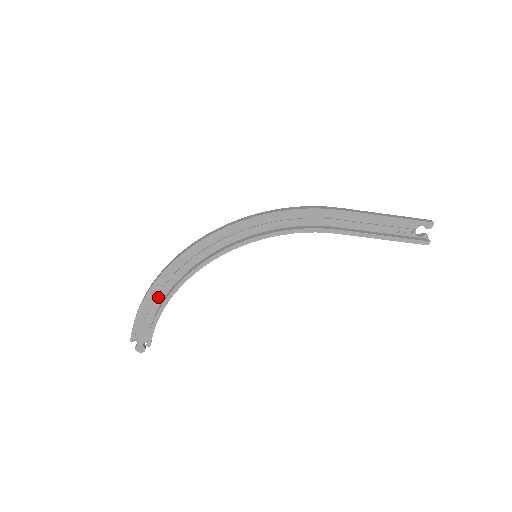
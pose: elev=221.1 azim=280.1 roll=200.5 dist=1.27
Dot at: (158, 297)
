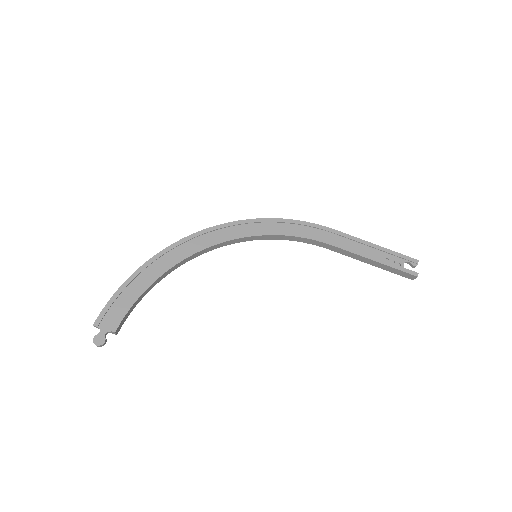
Dot at: (147, 276)
